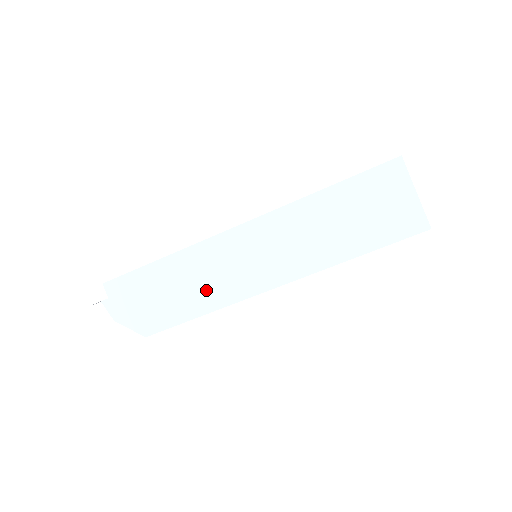
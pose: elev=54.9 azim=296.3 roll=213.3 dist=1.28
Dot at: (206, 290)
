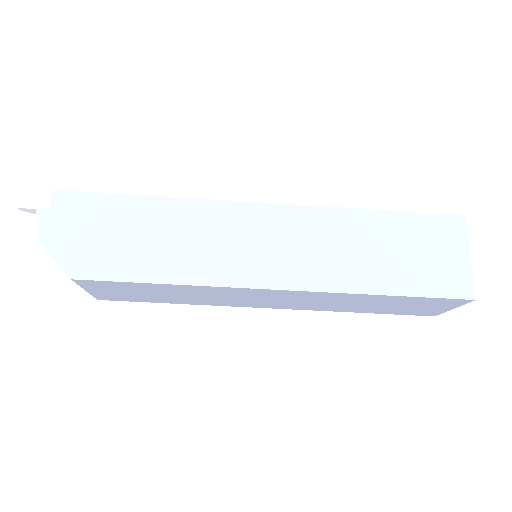
Dot at: (188, 255)
